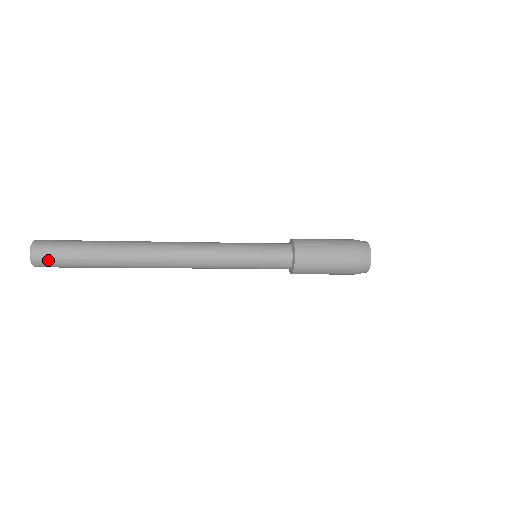
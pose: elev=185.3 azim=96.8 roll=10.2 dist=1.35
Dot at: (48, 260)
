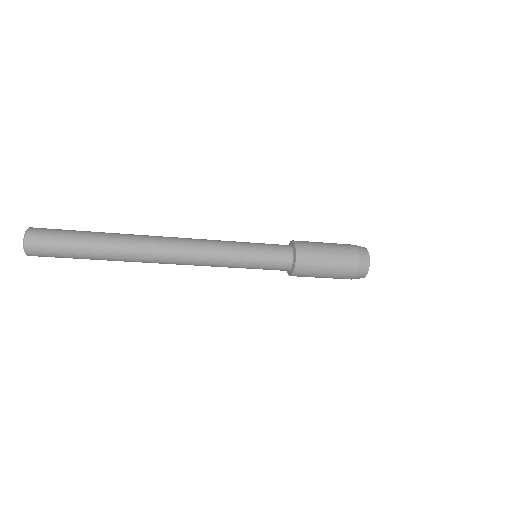
Dot at: (44, 256)
